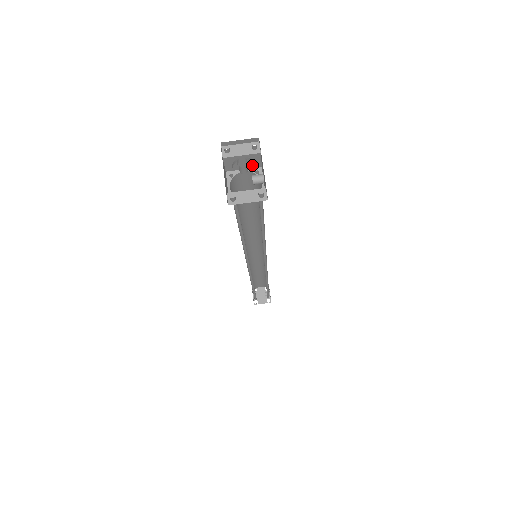
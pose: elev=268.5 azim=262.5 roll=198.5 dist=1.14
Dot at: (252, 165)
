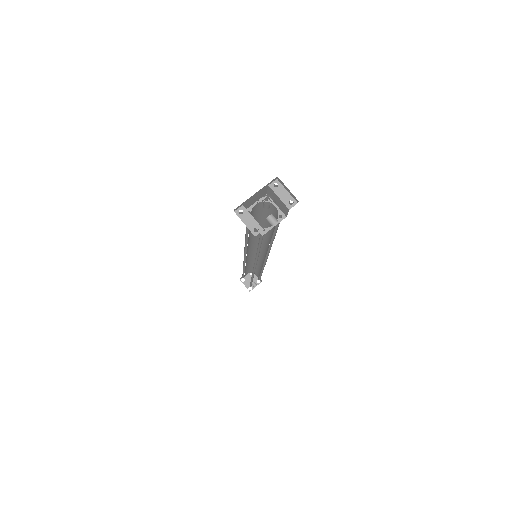
Dot at: (282, 209)
